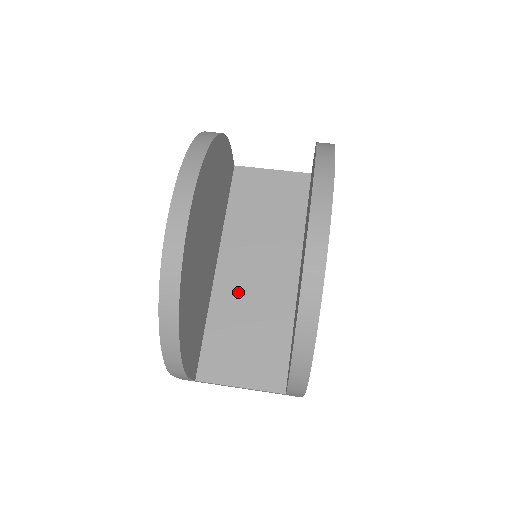
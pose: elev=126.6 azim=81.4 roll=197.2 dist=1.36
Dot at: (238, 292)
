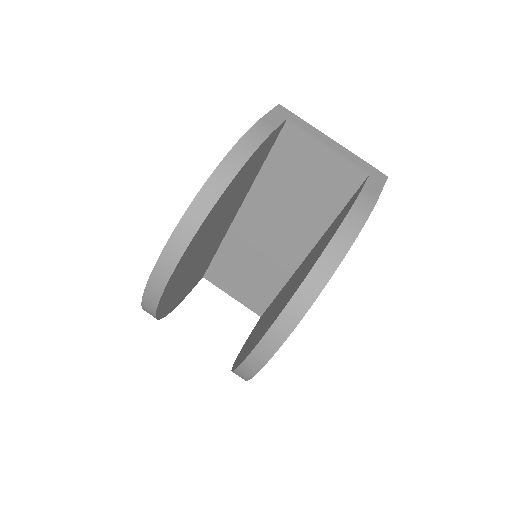
Dot at: (249, 242)
